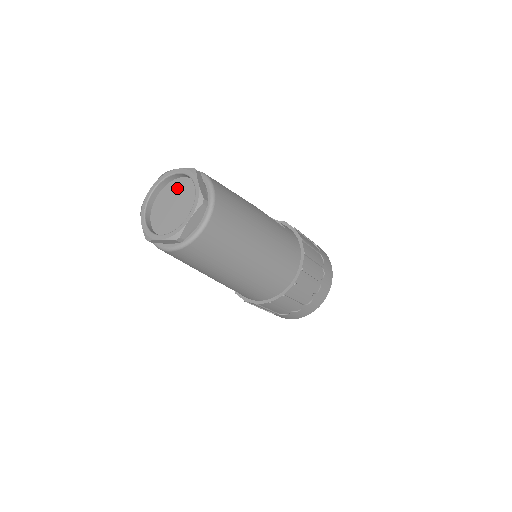
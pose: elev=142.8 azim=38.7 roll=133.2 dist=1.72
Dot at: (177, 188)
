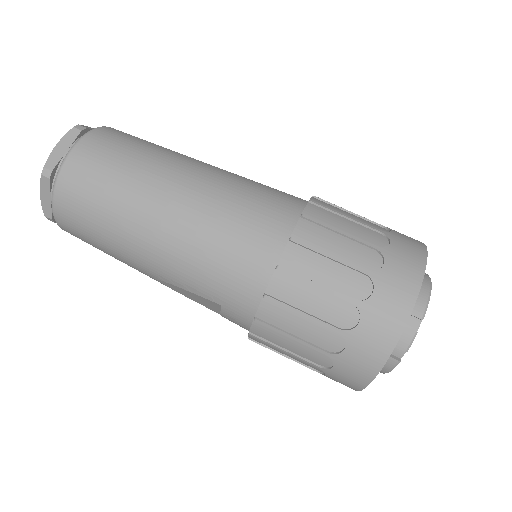
Dot at: occluded
